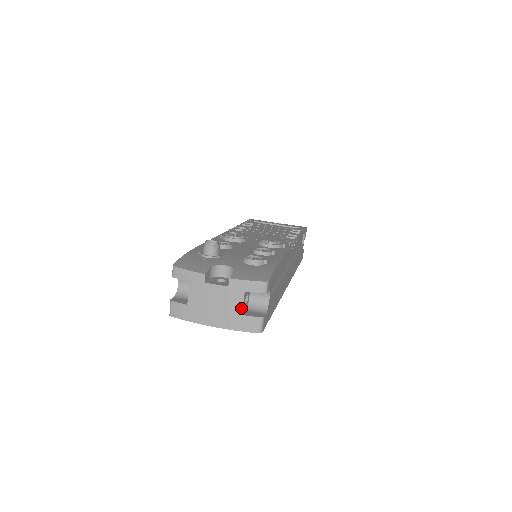
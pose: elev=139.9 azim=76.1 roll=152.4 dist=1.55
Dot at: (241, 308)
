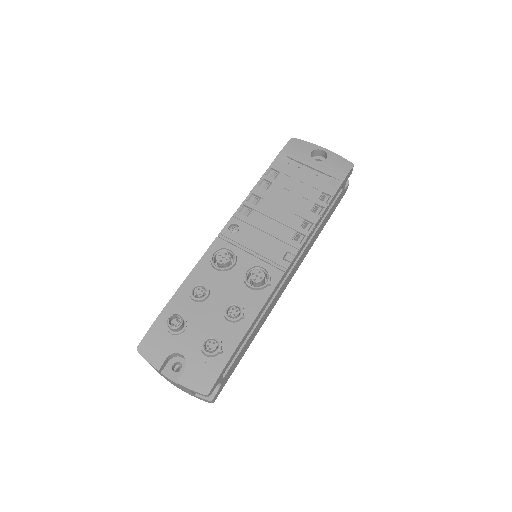
Dot at: (192, 393)
